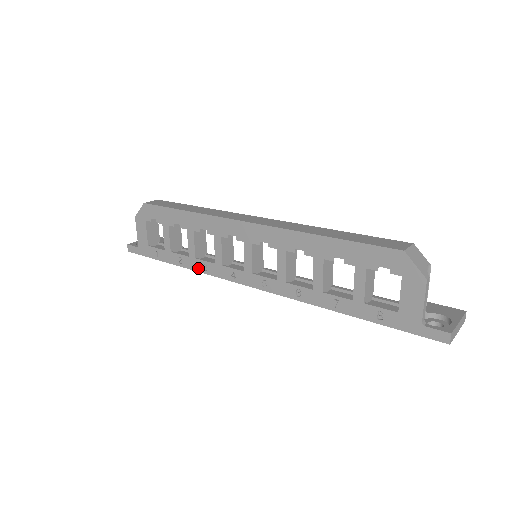
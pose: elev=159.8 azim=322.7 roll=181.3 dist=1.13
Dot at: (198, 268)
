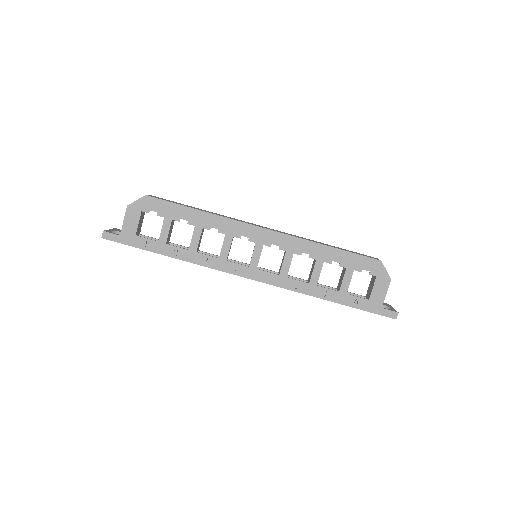
Dot at: (197, 261)
